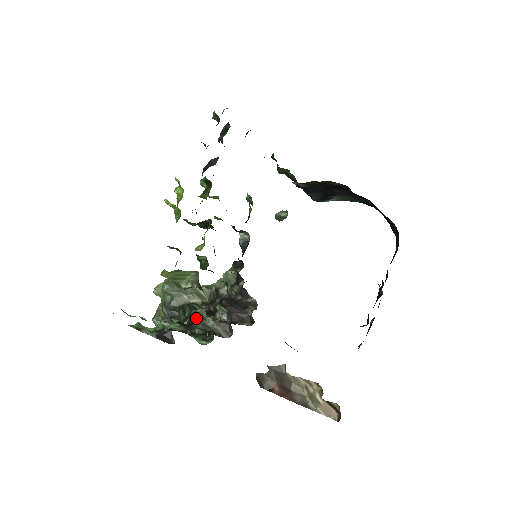
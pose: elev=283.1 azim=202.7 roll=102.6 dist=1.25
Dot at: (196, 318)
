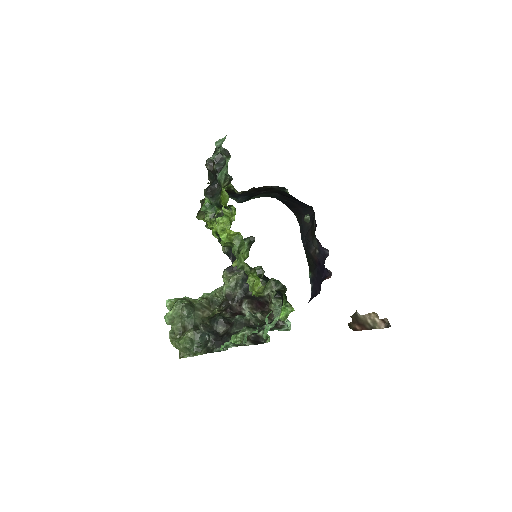
Dot at: (251, 319)
